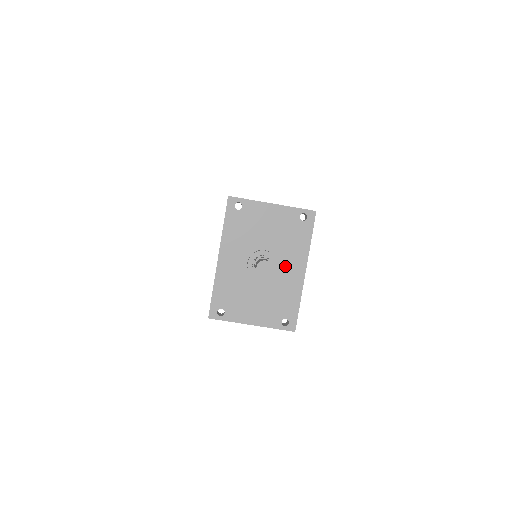
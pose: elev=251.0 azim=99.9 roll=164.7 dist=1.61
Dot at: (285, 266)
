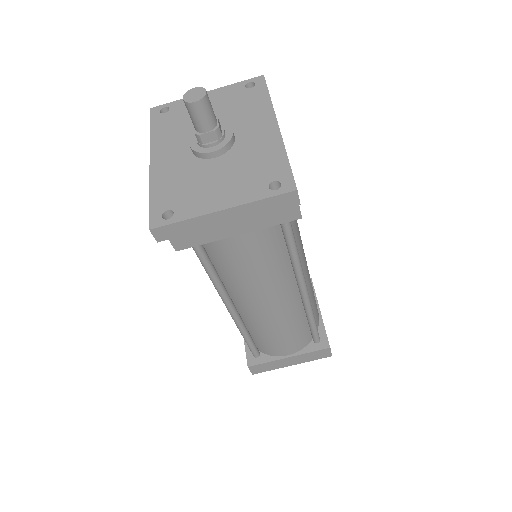
Dot at: (246, 132)
